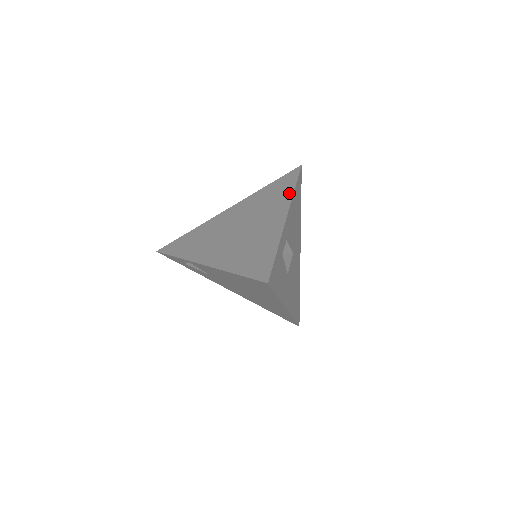
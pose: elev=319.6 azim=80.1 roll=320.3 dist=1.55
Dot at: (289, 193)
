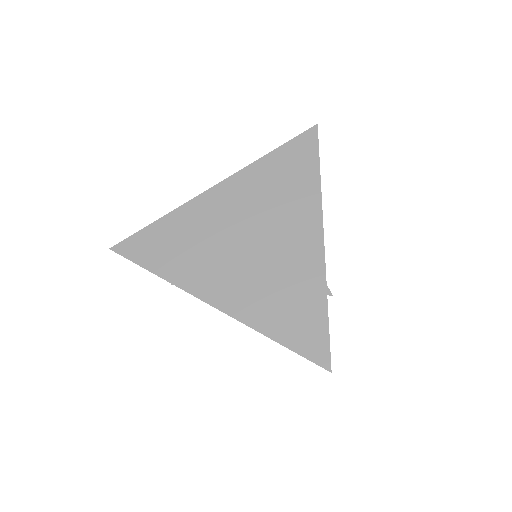
Dot at: (314, 189)
